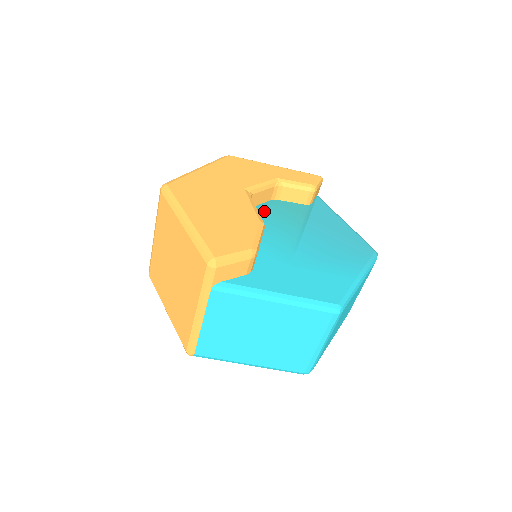
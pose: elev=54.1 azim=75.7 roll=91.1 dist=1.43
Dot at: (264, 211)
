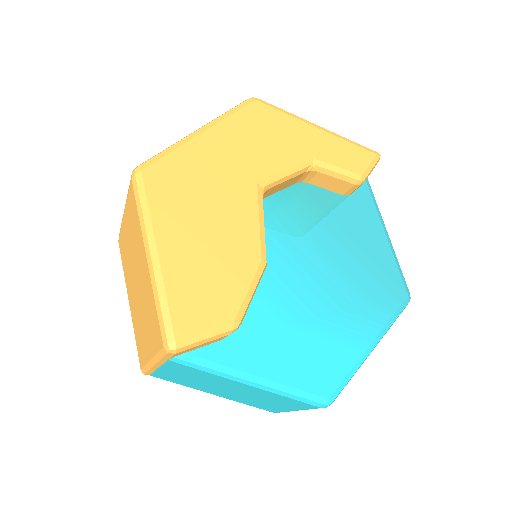
Dot at: (280, 207)
